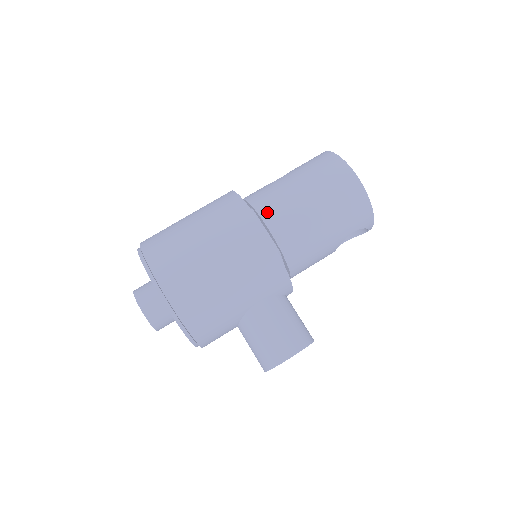
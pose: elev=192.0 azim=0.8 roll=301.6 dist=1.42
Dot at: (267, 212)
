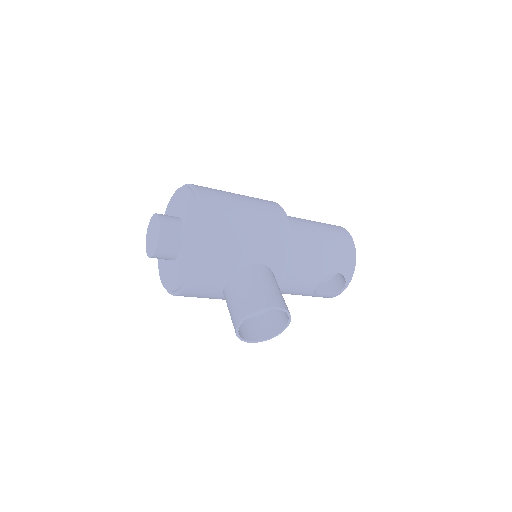
Dot at: occluded
